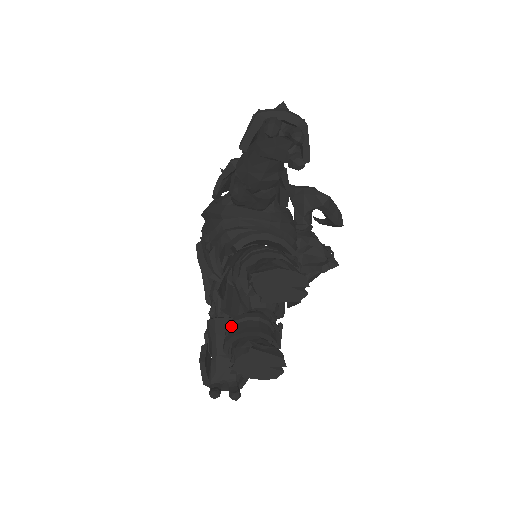
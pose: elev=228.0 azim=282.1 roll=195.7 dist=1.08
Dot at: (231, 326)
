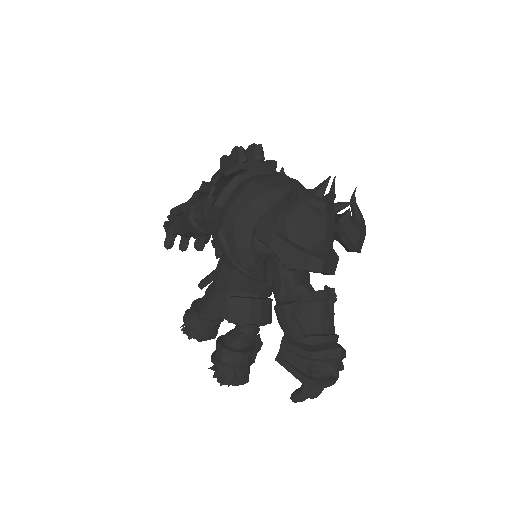
Dot at: (196, 319)
